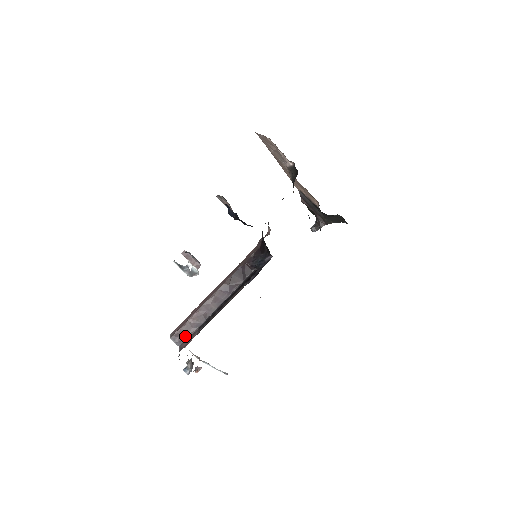
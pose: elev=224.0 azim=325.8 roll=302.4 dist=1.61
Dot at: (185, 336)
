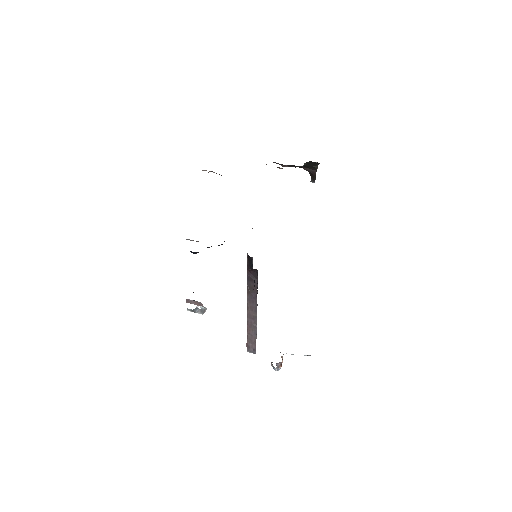
Dot at: (254, 345)
